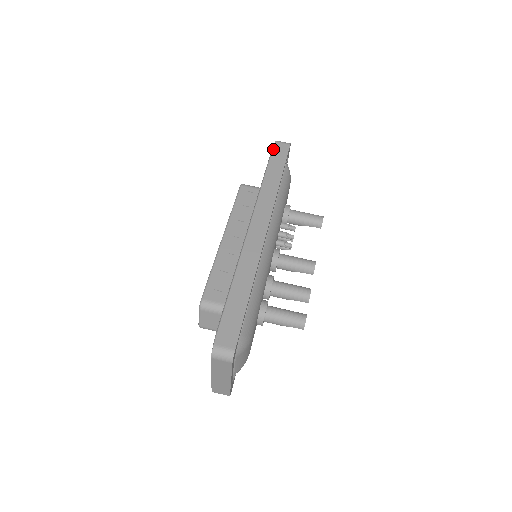
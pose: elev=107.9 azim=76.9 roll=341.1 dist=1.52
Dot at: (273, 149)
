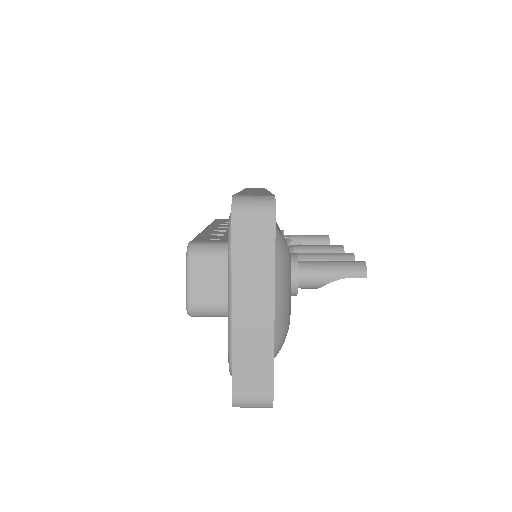
Dot at: occluded
